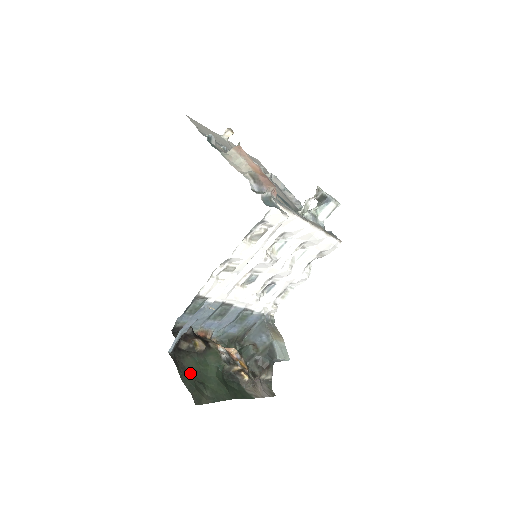
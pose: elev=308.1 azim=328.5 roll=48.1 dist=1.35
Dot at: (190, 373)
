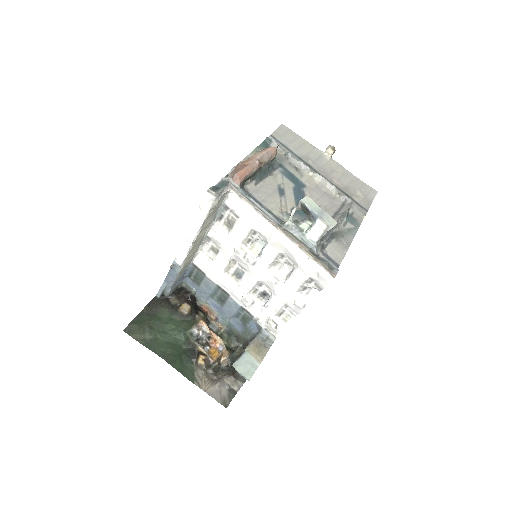
Dot at: (153, 317)
